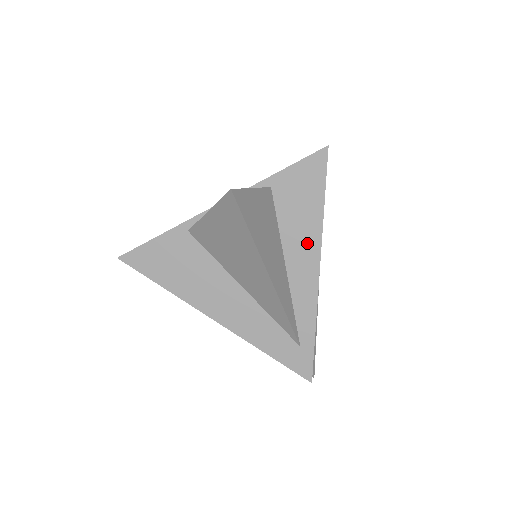
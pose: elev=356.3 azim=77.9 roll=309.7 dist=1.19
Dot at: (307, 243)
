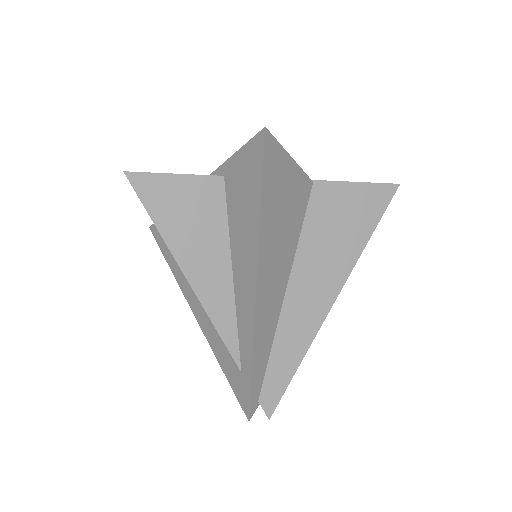
Dot at: (247, 251)
